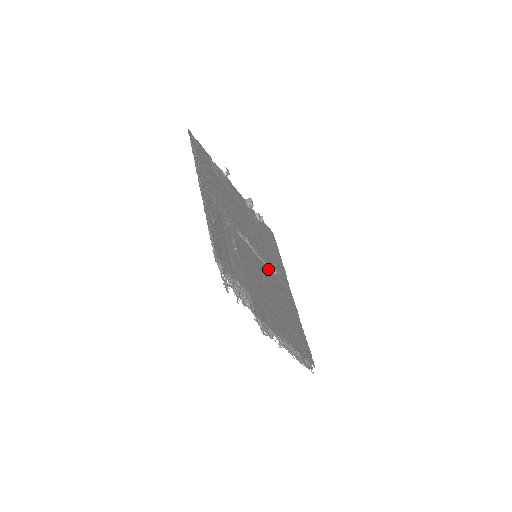
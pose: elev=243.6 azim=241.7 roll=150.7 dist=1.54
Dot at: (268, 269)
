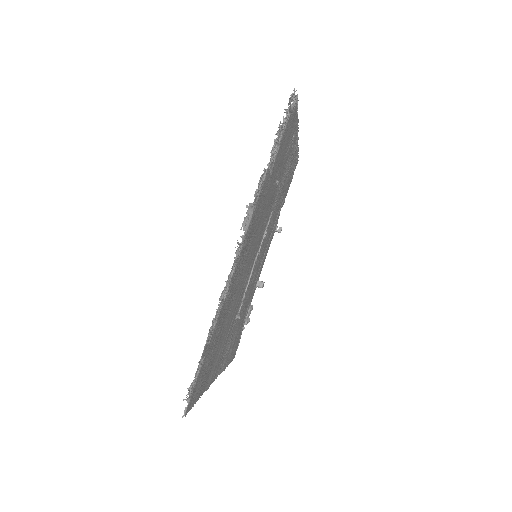
Dot at: (243, 294)
